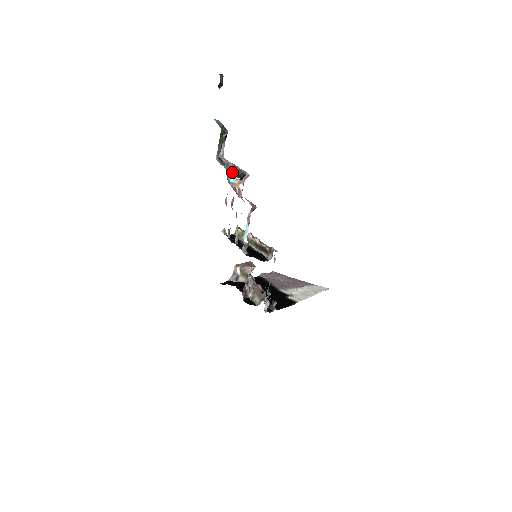
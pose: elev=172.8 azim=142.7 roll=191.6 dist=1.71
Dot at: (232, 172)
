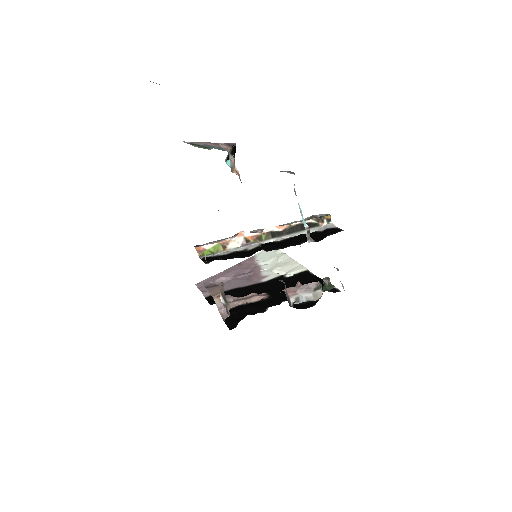
Dot at: (228, 150)
